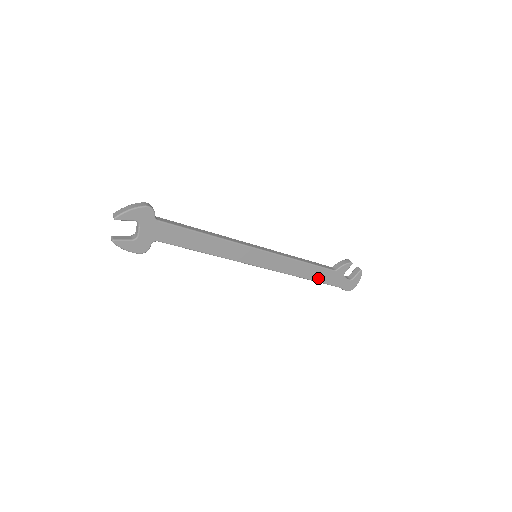
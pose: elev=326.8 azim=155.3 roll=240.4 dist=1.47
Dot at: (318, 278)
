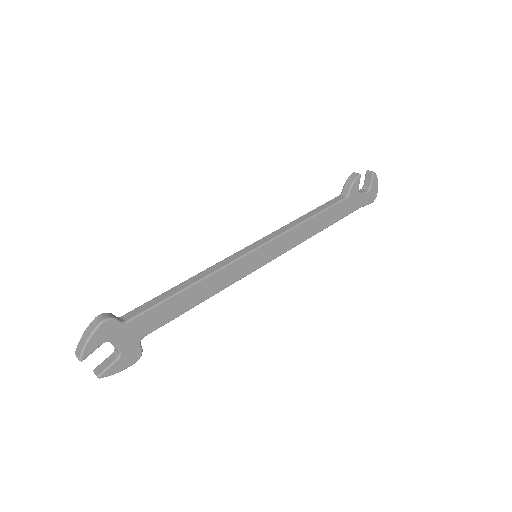
Dot at: (334, 219)
